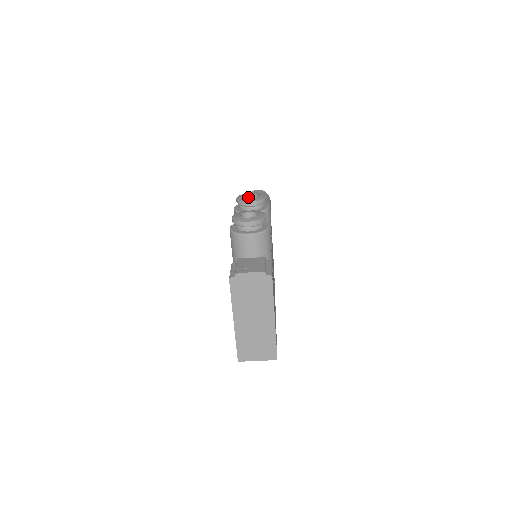
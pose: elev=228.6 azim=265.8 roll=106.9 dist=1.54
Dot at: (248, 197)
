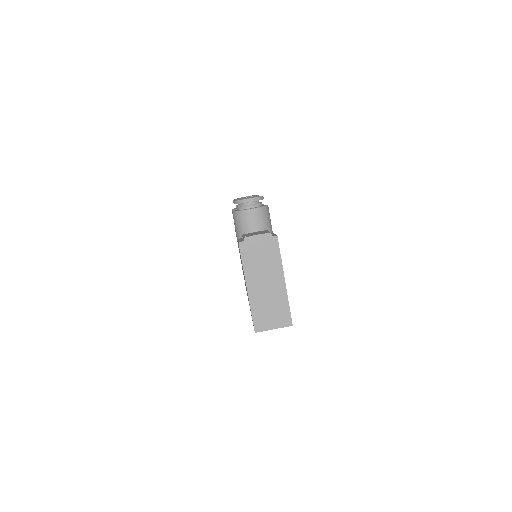
Dot at: occluded
